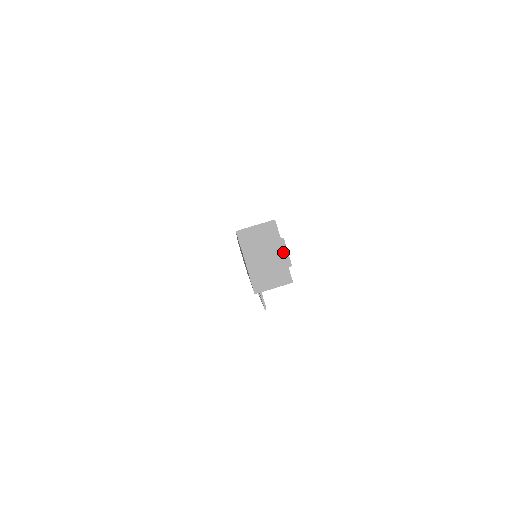
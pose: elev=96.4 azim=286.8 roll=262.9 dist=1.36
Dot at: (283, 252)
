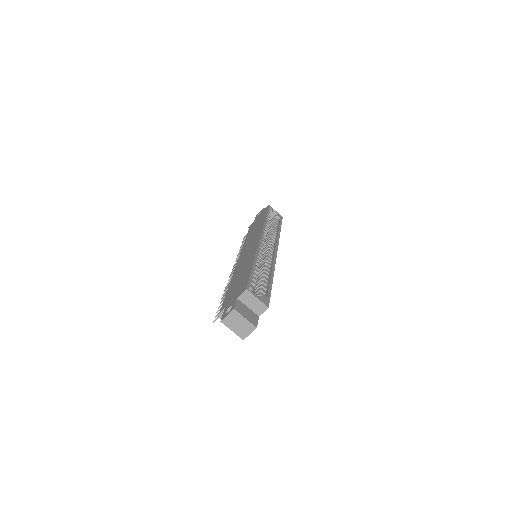
Dot at: (248, 332)
